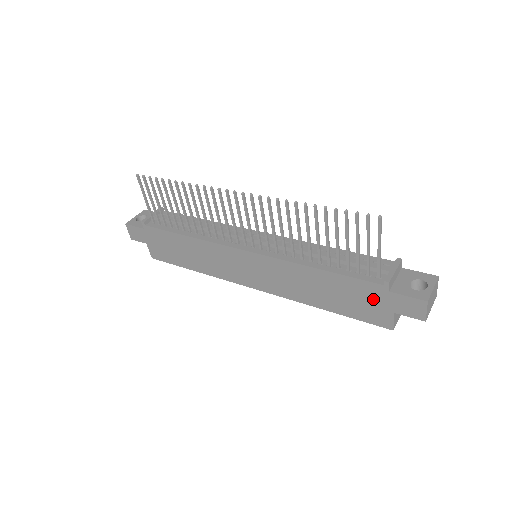
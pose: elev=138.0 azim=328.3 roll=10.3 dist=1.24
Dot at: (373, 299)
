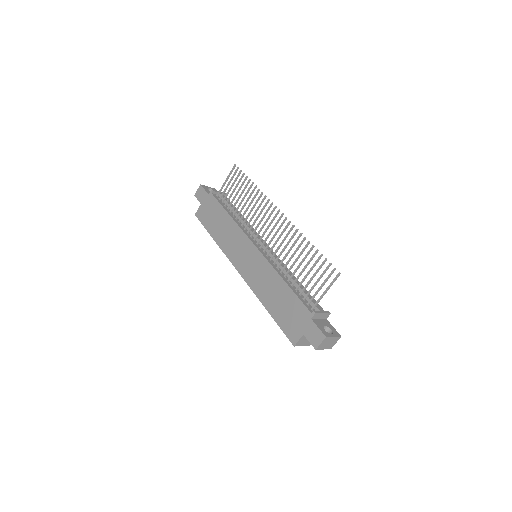
Dot at: (299, 319)
